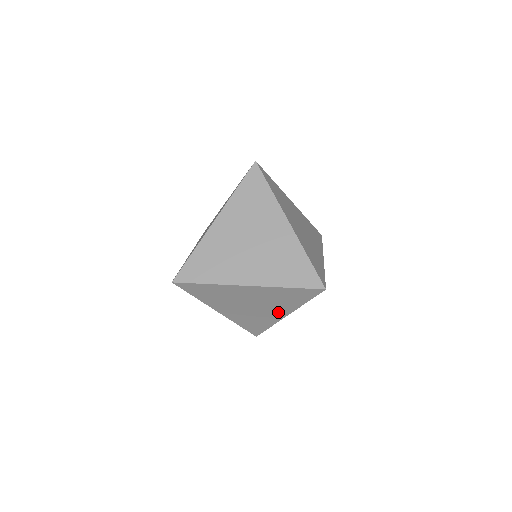
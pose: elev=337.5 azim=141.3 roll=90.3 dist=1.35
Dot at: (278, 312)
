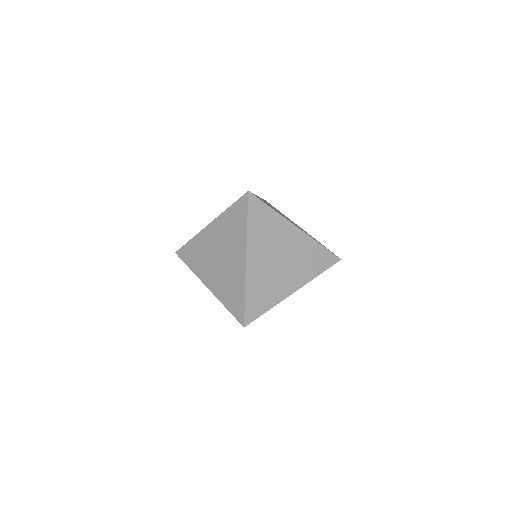
Dot at: (293, 282)
